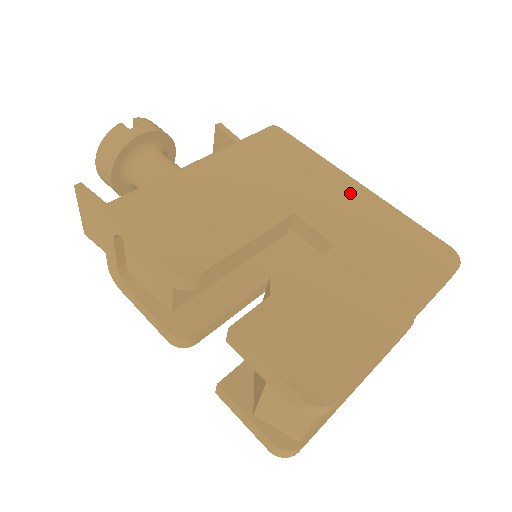
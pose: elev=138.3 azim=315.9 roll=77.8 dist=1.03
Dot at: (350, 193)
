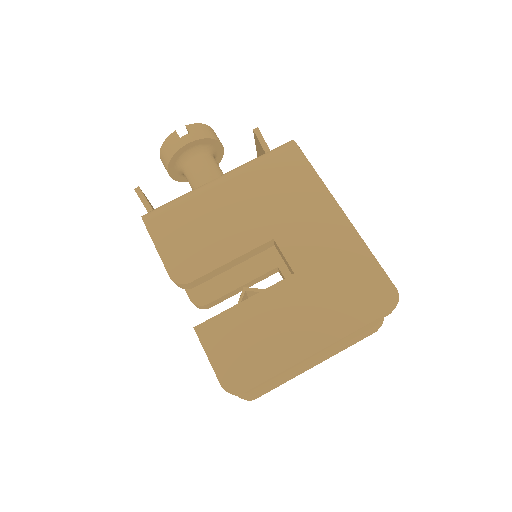
Dot at: (330, 223)
